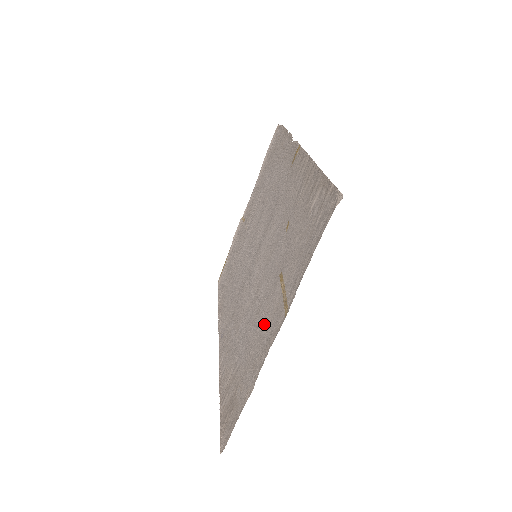
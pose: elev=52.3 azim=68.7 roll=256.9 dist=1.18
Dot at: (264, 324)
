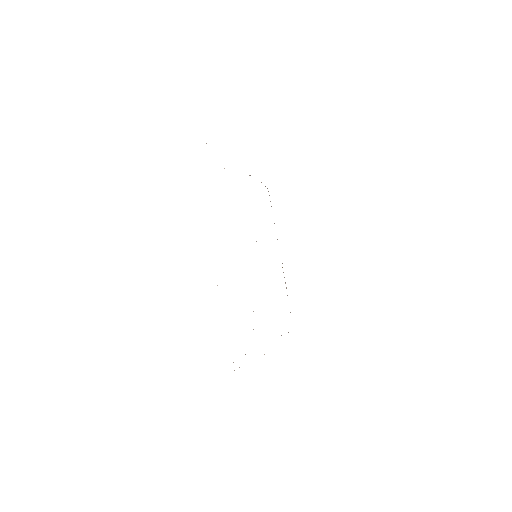
Dot at: occluded
